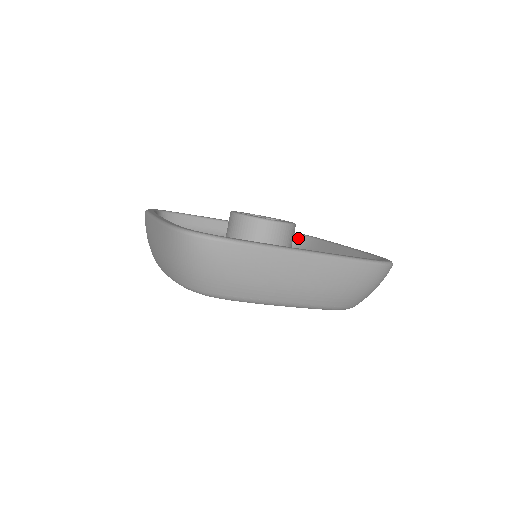
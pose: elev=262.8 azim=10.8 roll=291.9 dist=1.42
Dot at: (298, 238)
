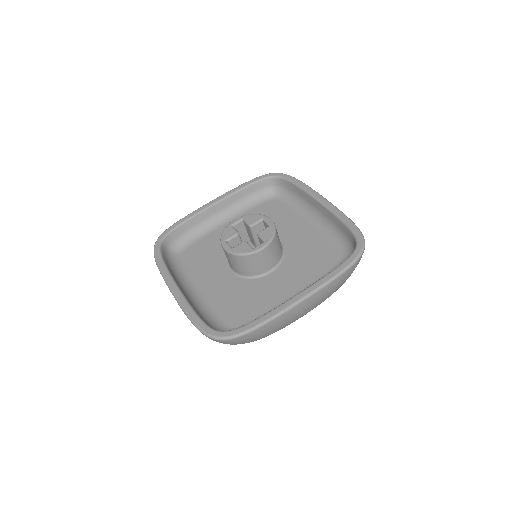
Dot at: (277, 181)
